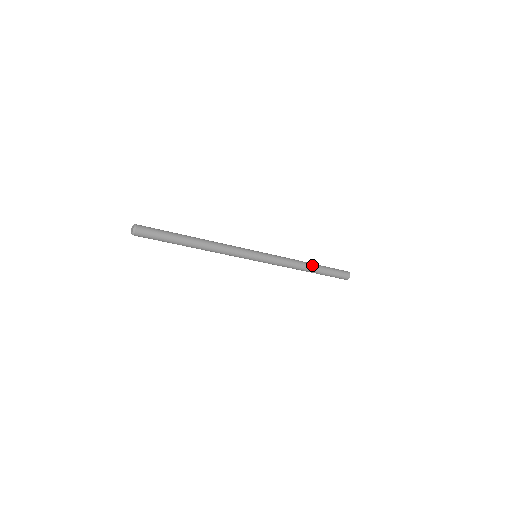
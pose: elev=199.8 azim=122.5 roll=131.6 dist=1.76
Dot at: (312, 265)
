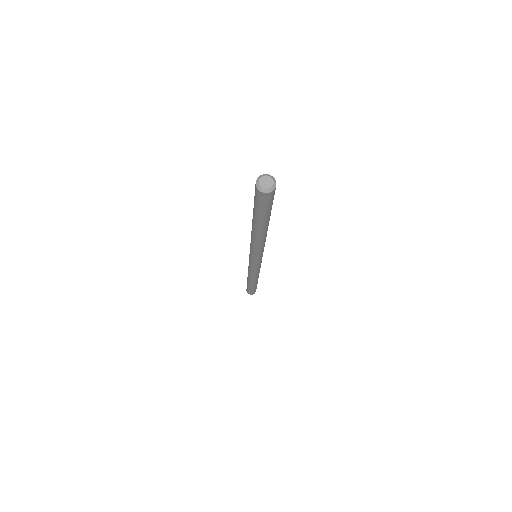
Dot at: occluded
